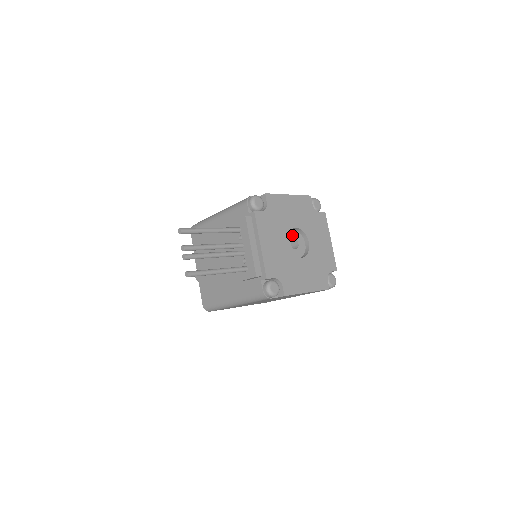
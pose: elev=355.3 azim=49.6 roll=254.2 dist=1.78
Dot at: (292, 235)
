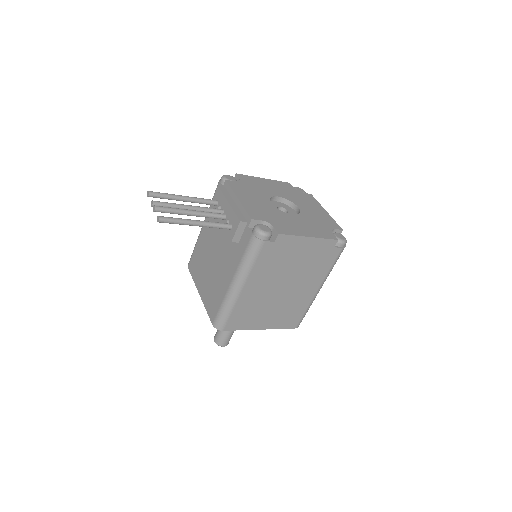
Dot at: (277, 205)
